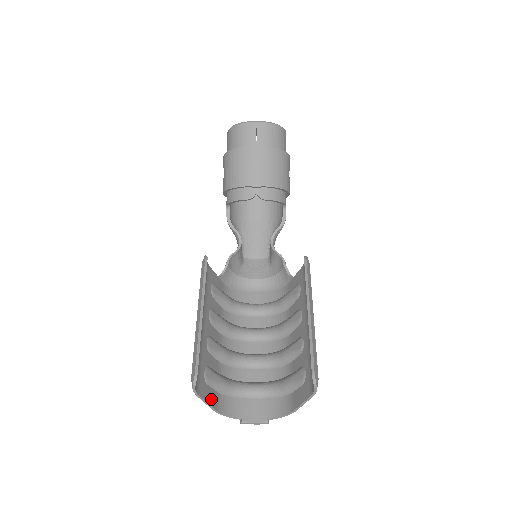
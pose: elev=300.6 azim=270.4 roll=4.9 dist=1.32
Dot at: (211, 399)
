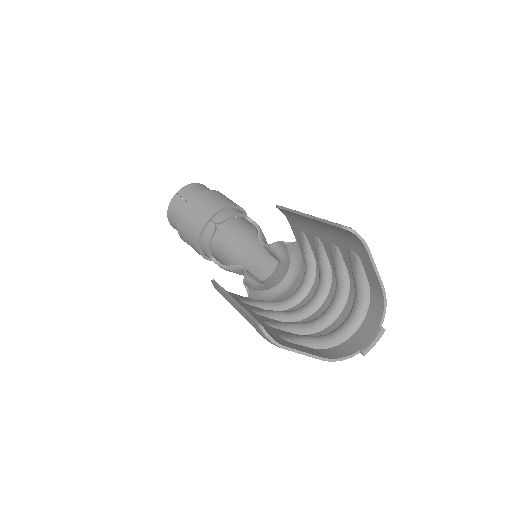
Dot at: (309, 352)
